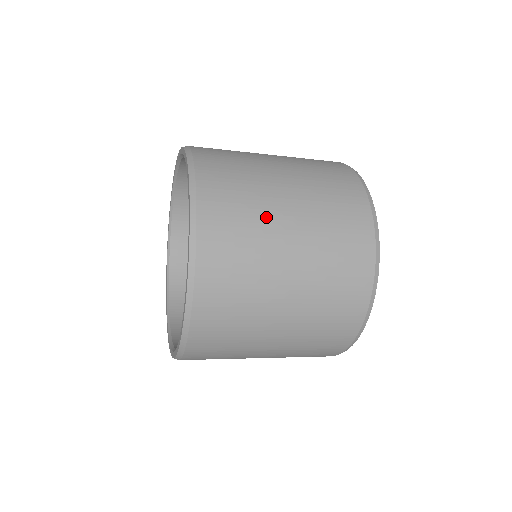
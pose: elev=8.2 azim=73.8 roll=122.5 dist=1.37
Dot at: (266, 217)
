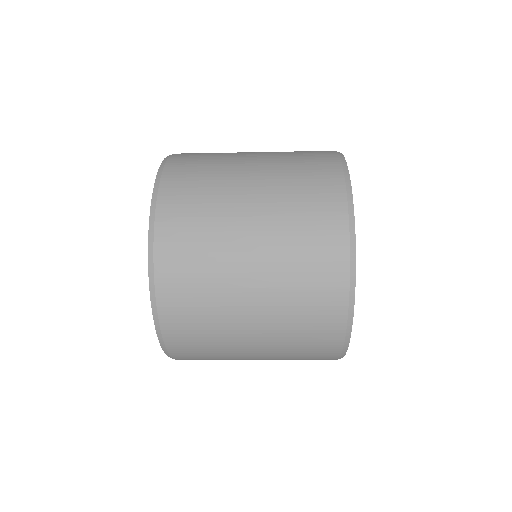
Dot at: (224, 260)
